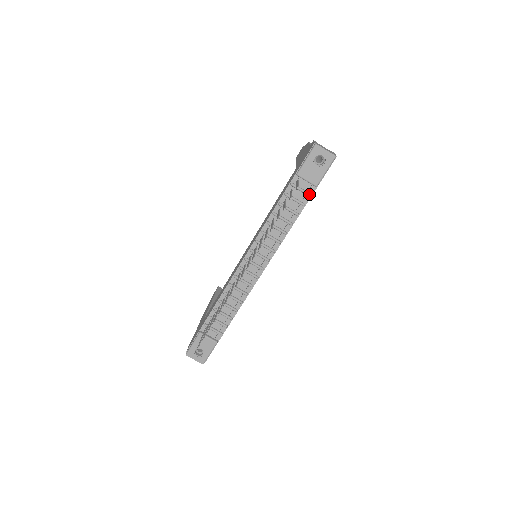
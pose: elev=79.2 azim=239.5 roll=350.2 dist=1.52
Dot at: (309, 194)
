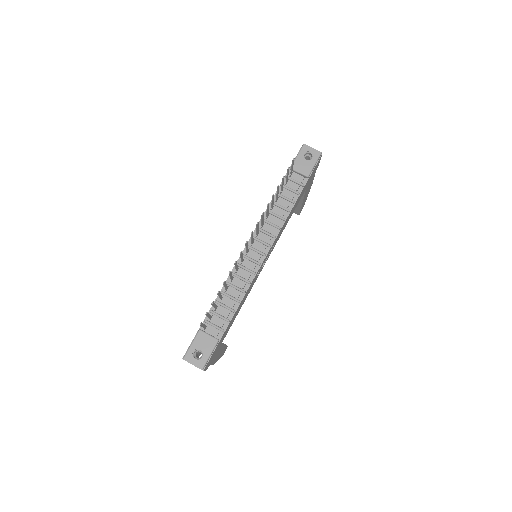
Dot at: (302, 184)
